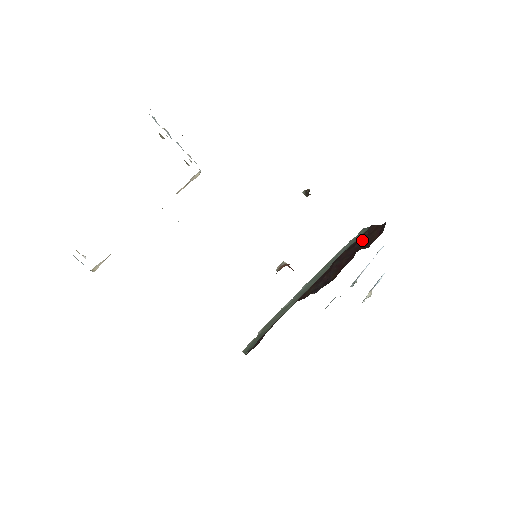
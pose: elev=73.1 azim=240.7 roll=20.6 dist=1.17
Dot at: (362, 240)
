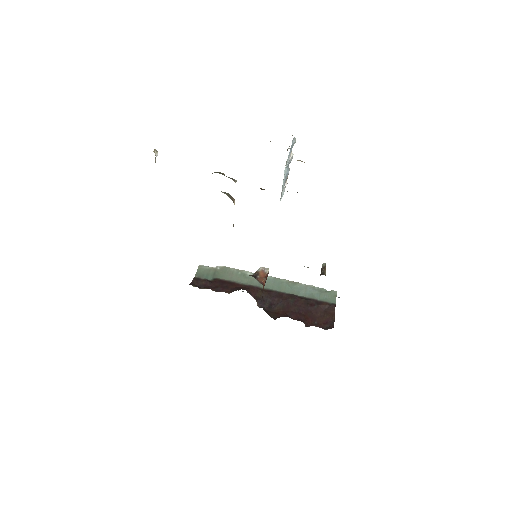
Dot at: (318, 309)
